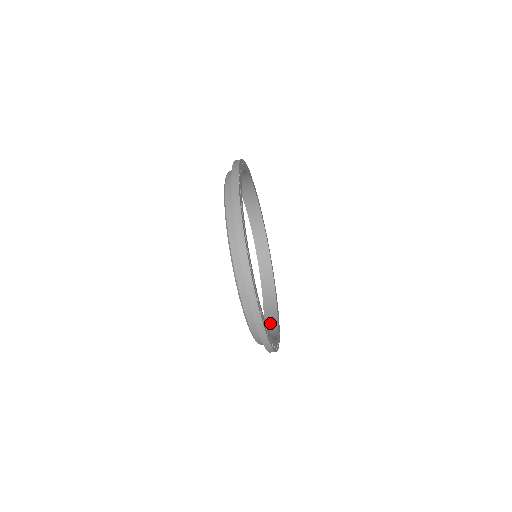
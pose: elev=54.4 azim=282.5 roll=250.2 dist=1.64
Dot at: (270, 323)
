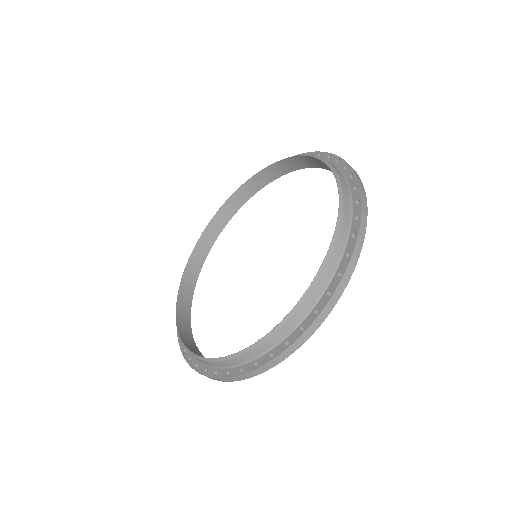
Dot at: occluded
